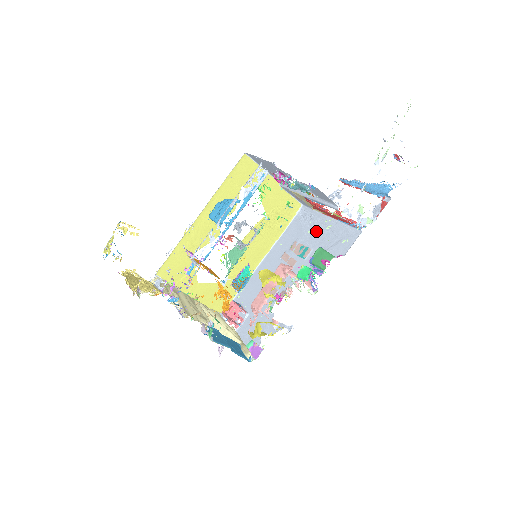
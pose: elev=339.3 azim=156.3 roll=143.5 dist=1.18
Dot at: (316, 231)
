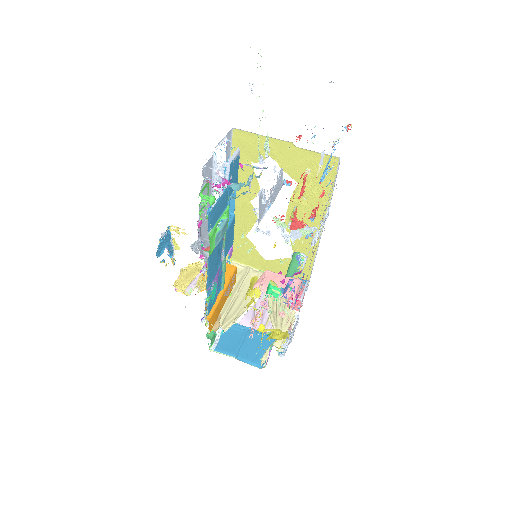
Dot at: (323, 213)
